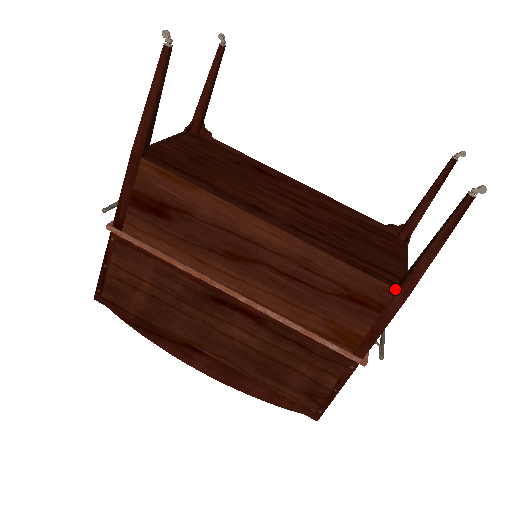
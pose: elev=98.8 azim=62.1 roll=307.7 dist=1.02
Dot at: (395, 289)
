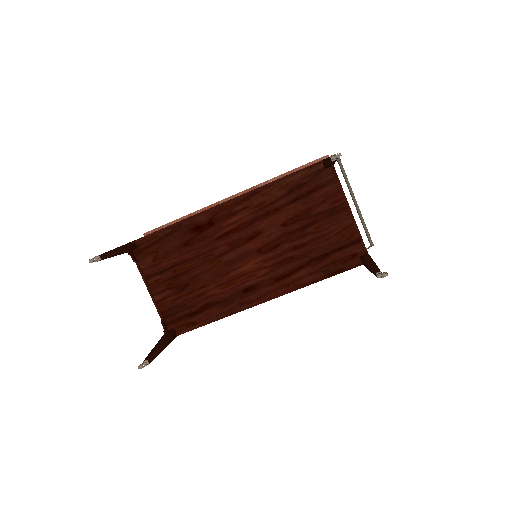
Dot at: occluded
